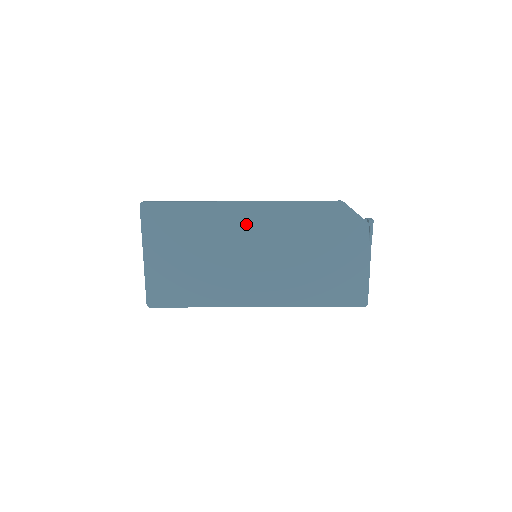
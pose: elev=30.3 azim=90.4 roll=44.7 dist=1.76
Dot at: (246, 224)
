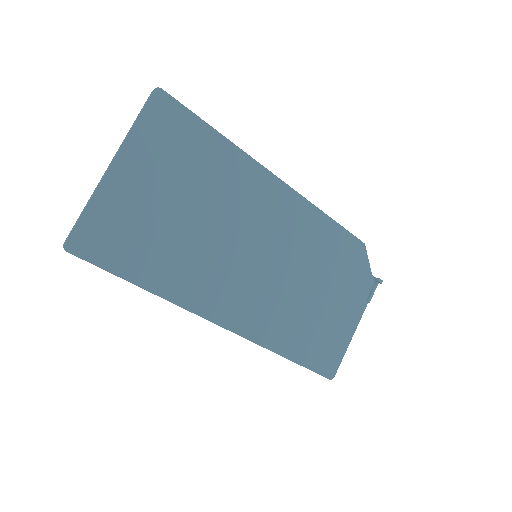
Dot at: (268, 208)
